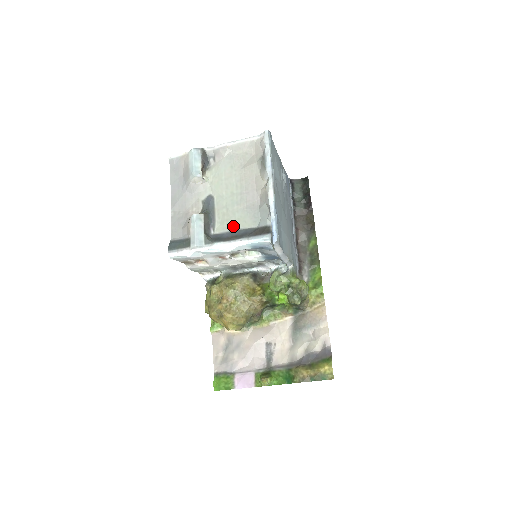
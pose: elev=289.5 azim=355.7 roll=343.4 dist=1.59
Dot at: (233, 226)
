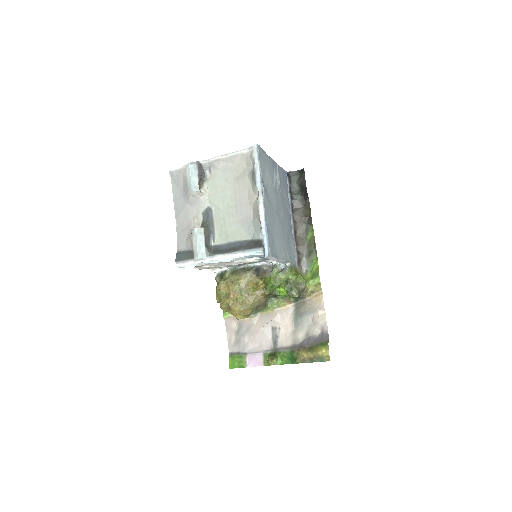
Dot at: (230, 238)
